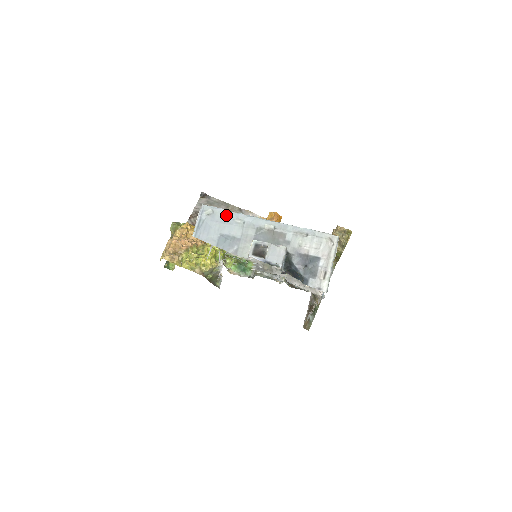
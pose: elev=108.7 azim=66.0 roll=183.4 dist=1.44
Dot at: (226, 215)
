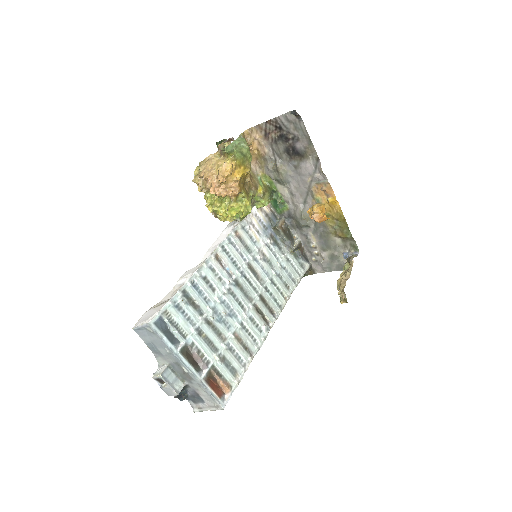
Dot at: (161, 341)
